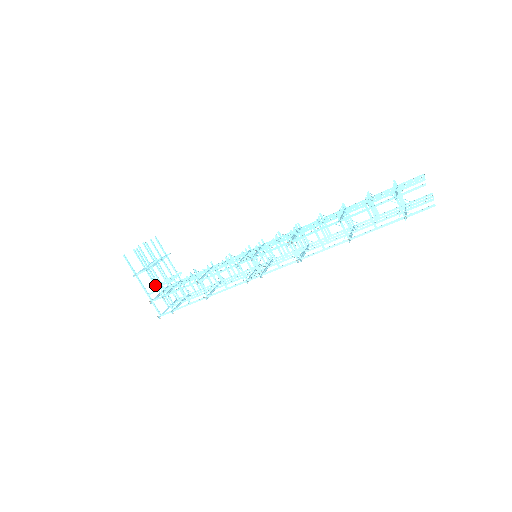
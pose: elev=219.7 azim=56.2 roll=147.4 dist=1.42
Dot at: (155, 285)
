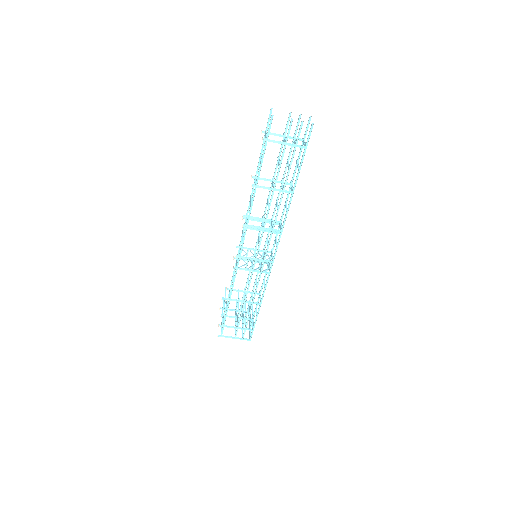
Dot at: (235, 321)
